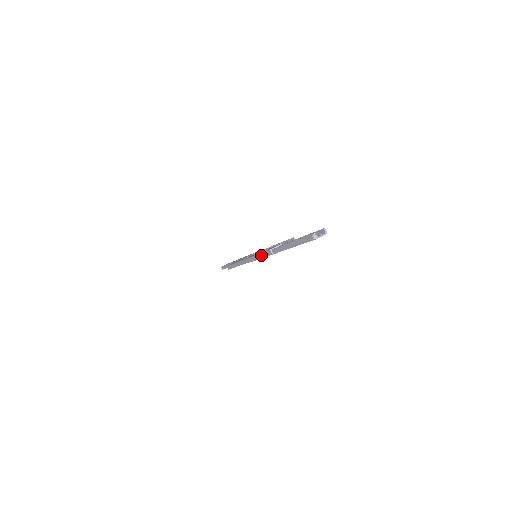
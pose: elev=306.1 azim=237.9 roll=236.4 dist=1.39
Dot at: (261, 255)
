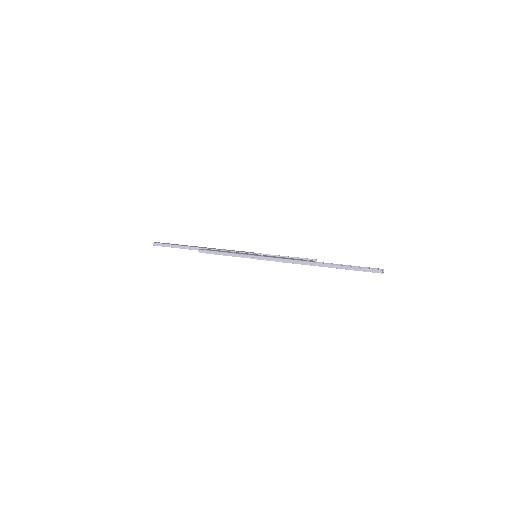
Dot at: (291, 261)
